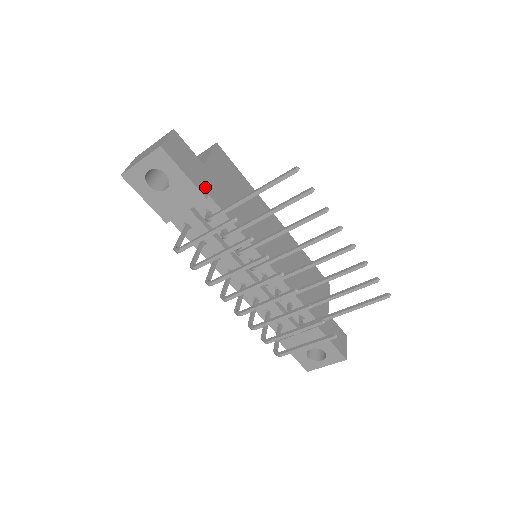
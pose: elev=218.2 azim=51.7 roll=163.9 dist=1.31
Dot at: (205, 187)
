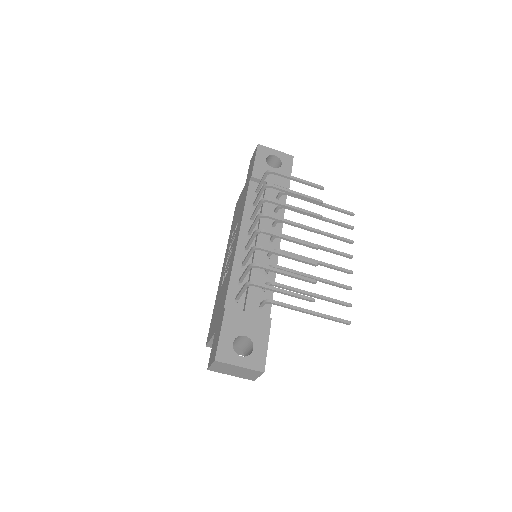
Dot at: occluded
